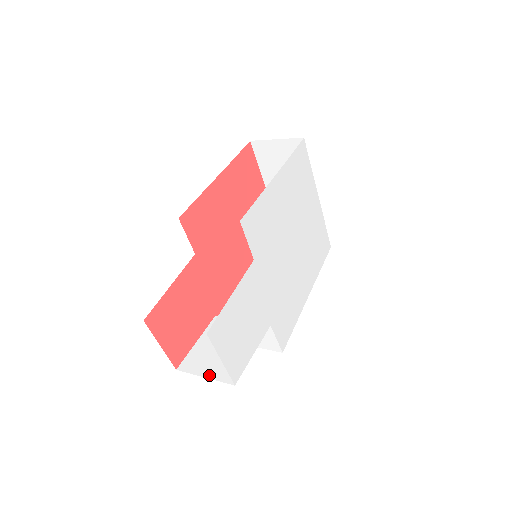
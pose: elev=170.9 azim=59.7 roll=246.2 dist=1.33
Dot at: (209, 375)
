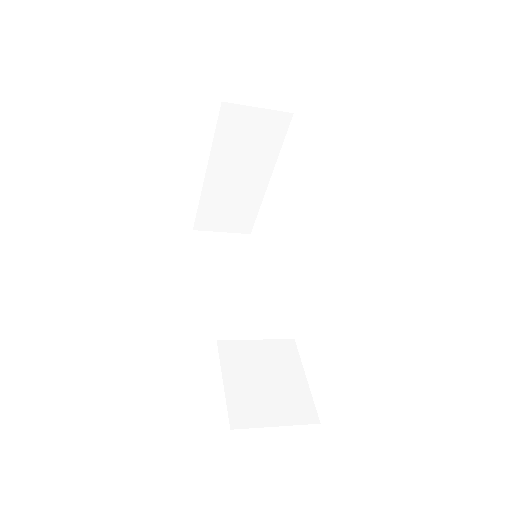
Dot at: (281, 421)
